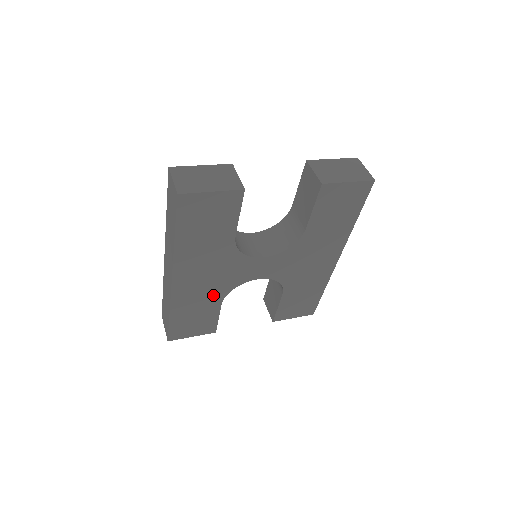
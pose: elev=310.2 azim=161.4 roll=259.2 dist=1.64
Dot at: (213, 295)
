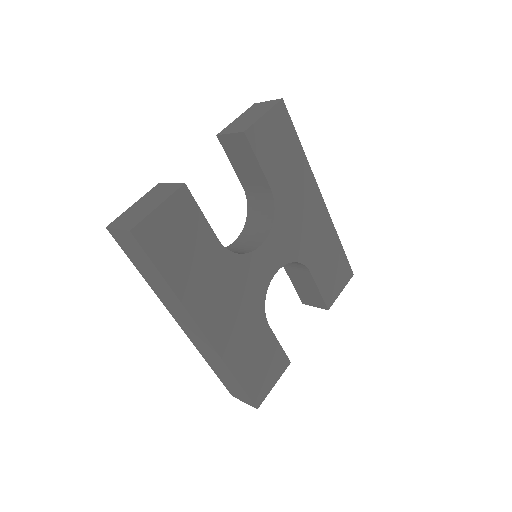
Dot at: (253, 321)
